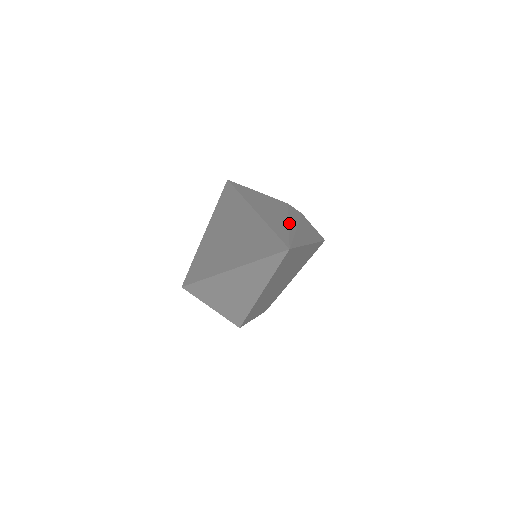
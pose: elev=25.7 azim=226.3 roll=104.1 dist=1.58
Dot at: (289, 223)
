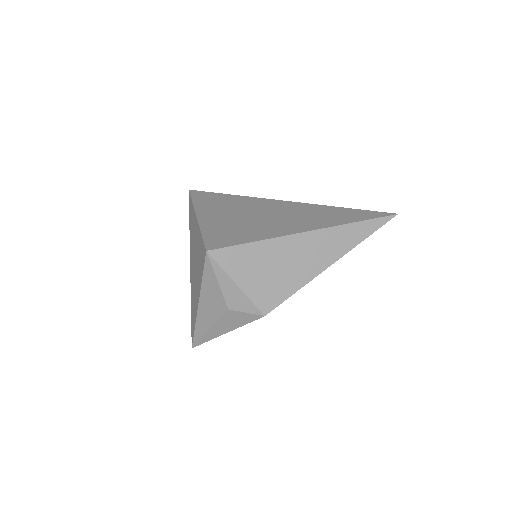
Dot at: occluded
